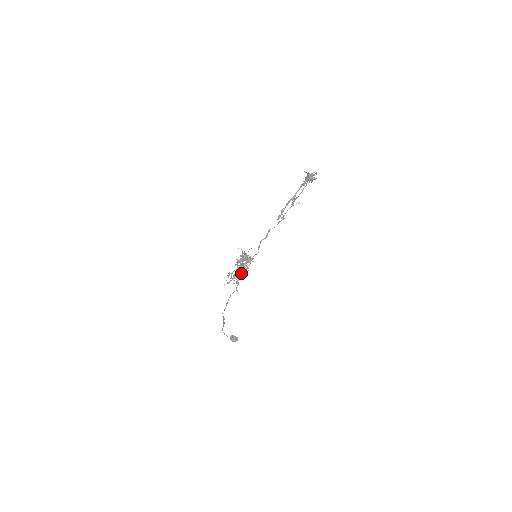
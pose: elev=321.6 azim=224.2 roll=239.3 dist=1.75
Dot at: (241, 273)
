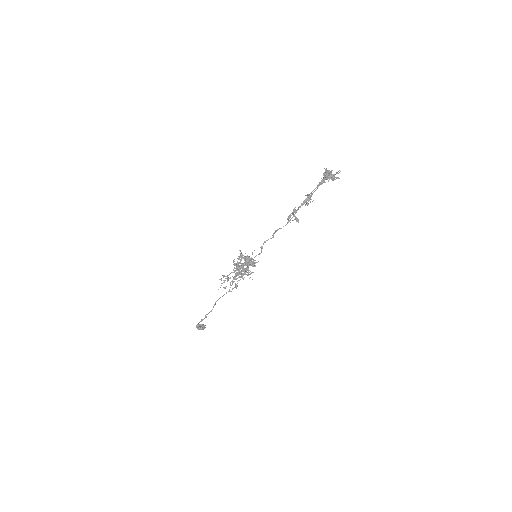
Dot at: (243, 278)
